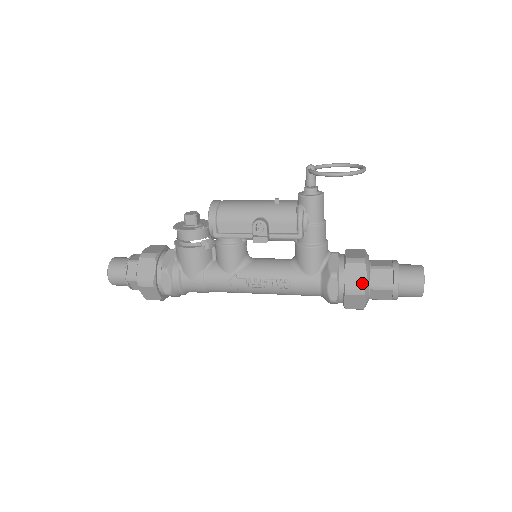
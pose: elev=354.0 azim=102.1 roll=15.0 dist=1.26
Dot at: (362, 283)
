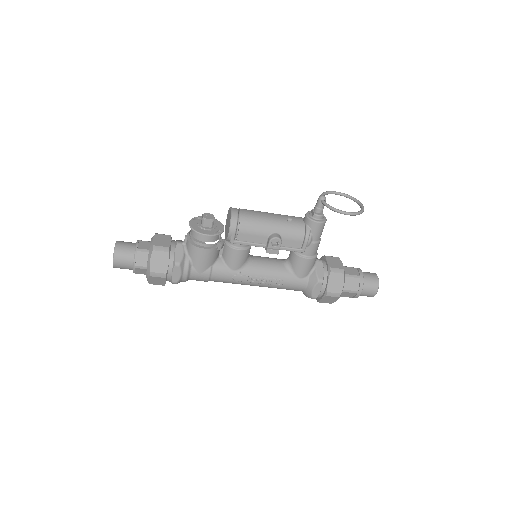
Dot at: (340, 289)
